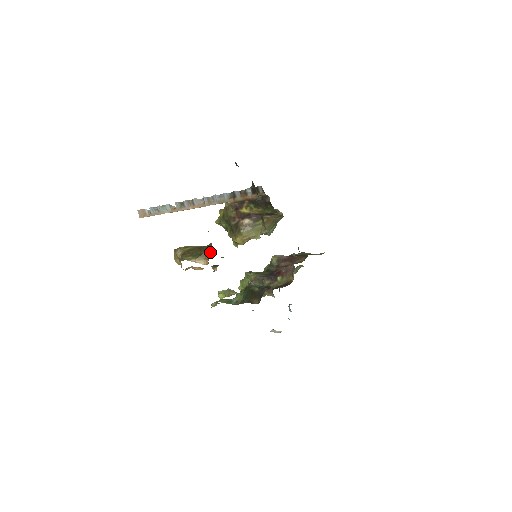
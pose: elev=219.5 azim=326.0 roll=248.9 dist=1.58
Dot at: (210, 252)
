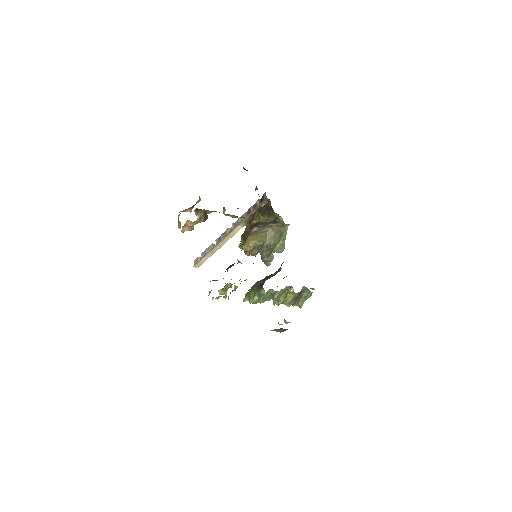
Dot at: (197, 202)
